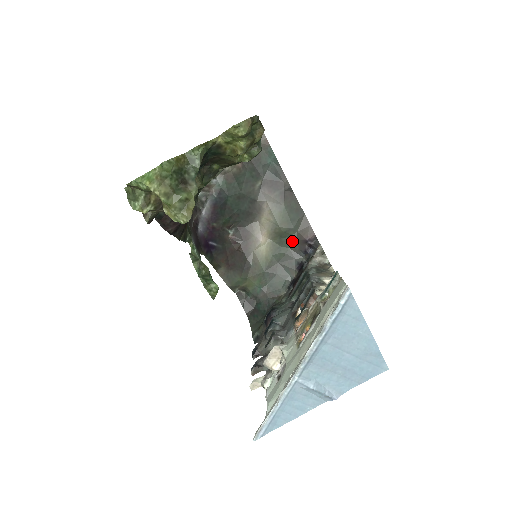
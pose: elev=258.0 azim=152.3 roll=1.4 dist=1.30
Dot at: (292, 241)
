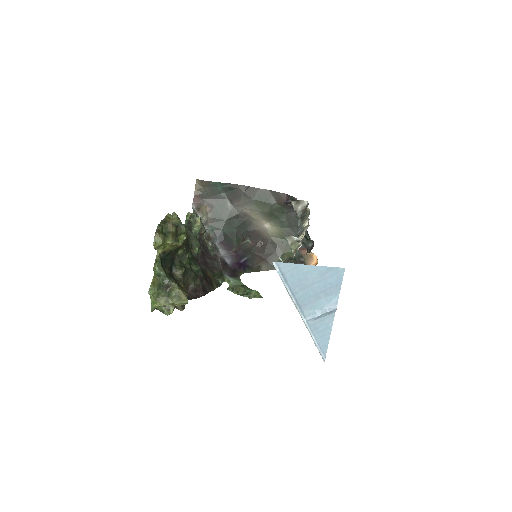
Dot at: (281, 210)
